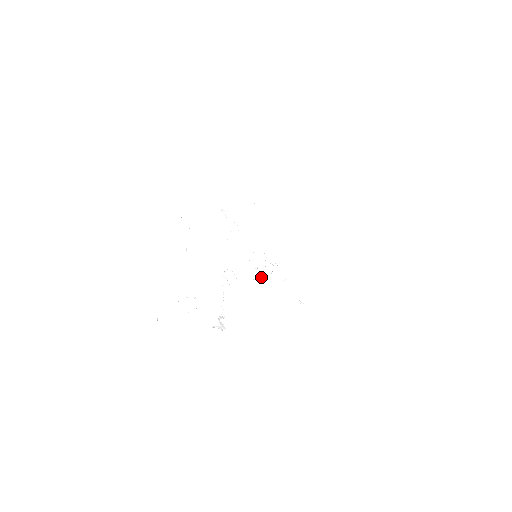
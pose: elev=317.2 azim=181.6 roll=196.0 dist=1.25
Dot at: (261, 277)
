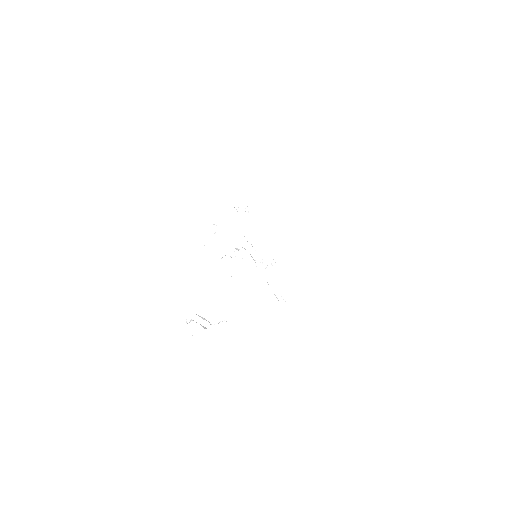
Dot at: occluded
